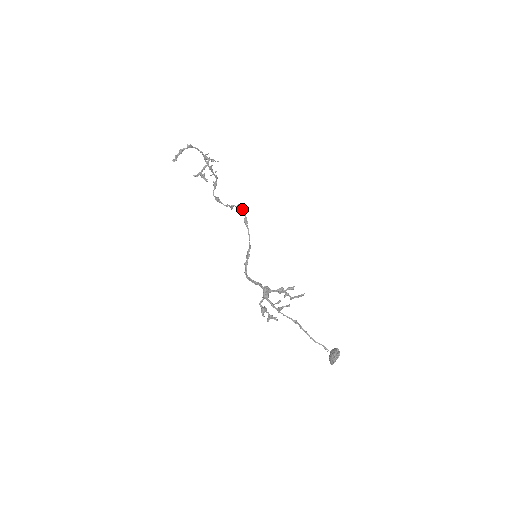
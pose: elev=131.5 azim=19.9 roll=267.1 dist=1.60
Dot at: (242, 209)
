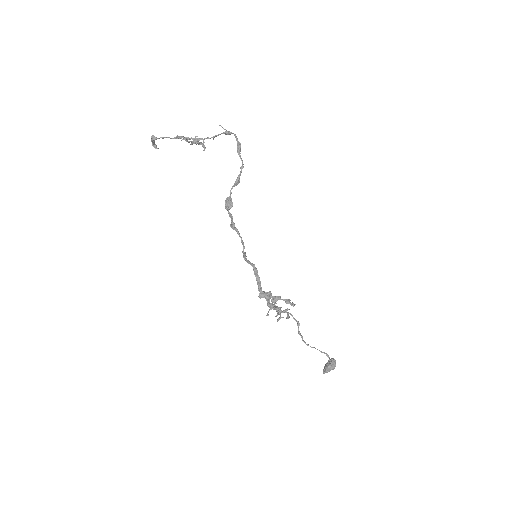
Dot at: (227, 210)
